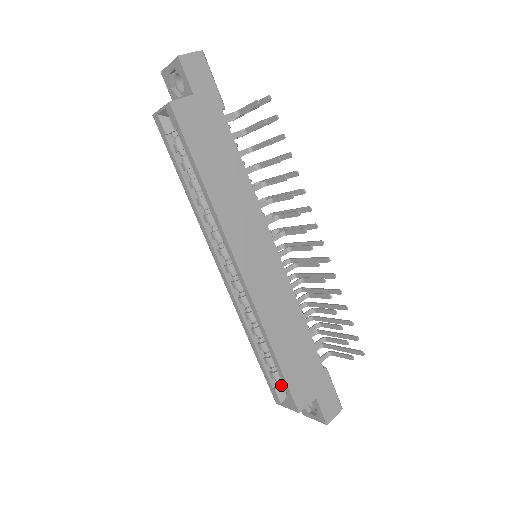
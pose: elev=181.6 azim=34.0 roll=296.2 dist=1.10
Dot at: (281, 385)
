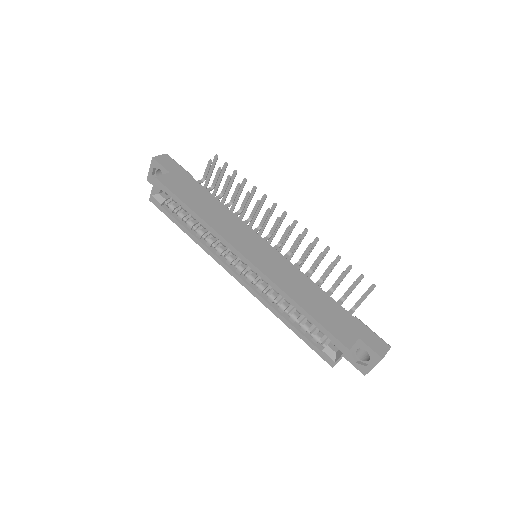
Dot at: (326, 345)
